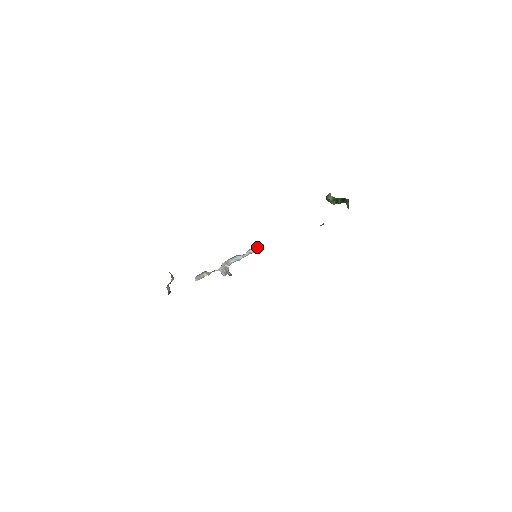
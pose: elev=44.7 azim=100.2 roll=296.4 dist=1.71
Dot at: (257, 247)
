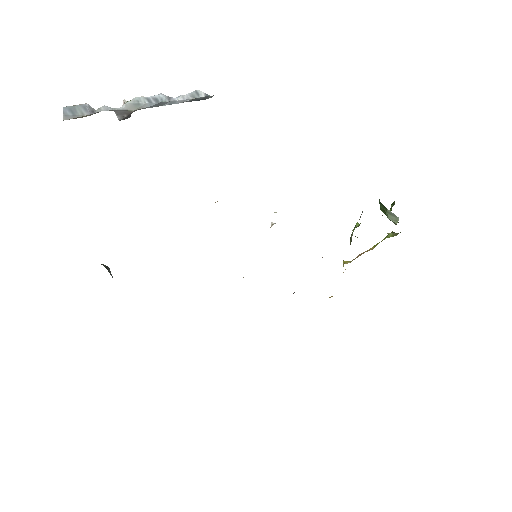
Dot at: (202, 98)
